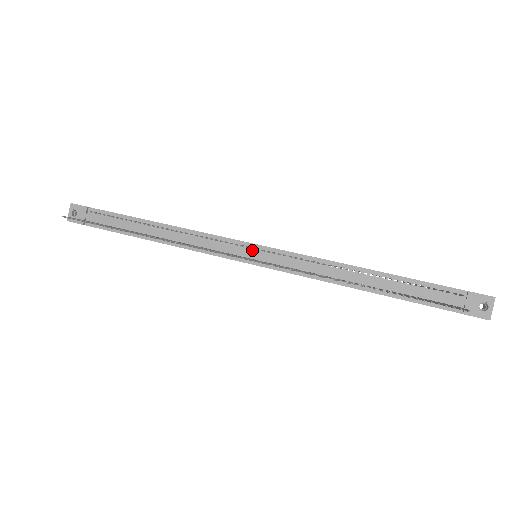
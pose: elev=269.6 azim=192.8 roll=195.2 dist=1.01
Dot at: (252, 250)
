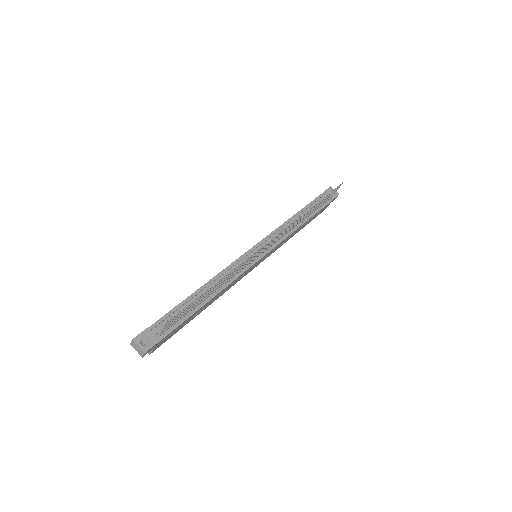
Dot at: (255, 251)
